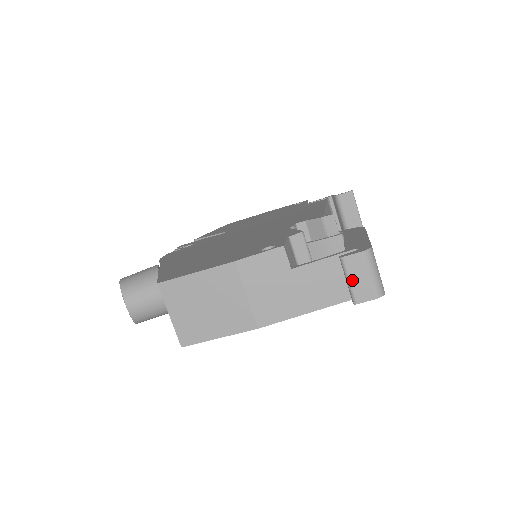
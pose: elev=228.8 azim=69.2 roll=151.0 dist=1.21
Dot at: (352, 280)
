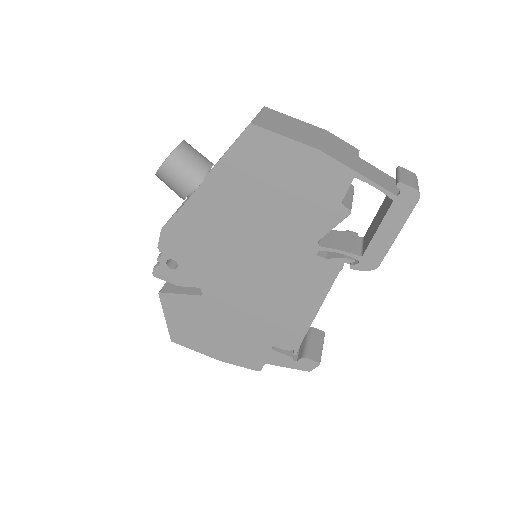
Dot at: (402, 175)
